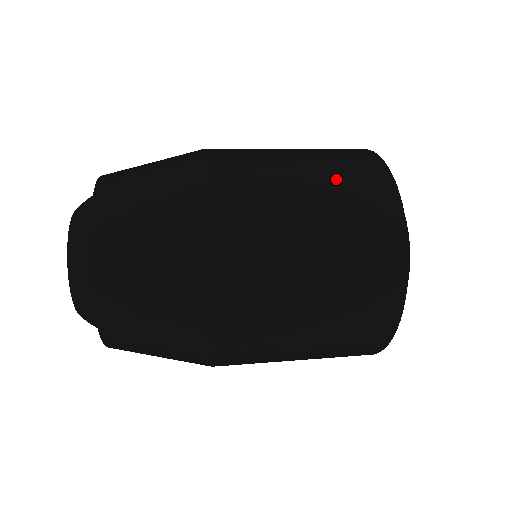
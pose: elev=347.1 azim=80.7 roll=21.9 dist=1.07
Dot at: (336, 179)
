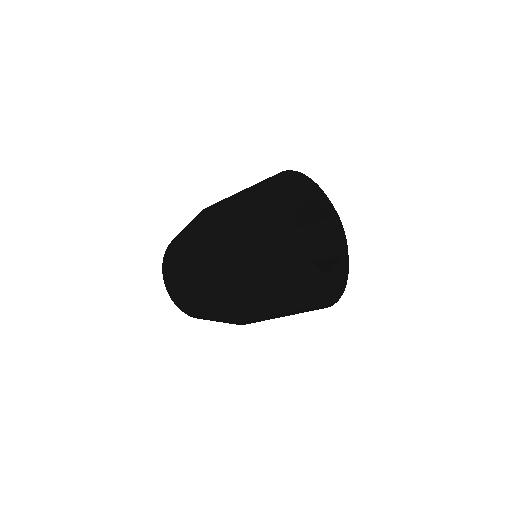
Dot at: occluded
